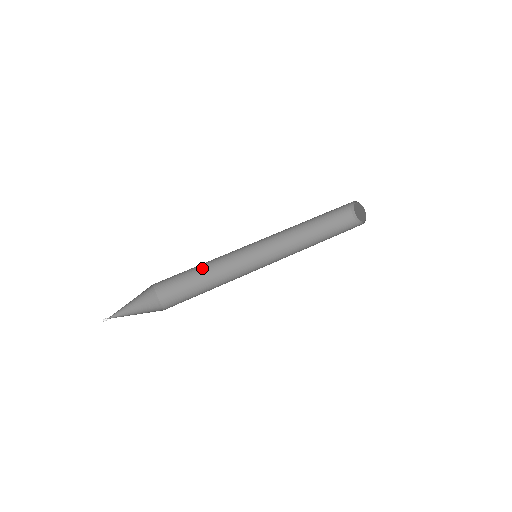
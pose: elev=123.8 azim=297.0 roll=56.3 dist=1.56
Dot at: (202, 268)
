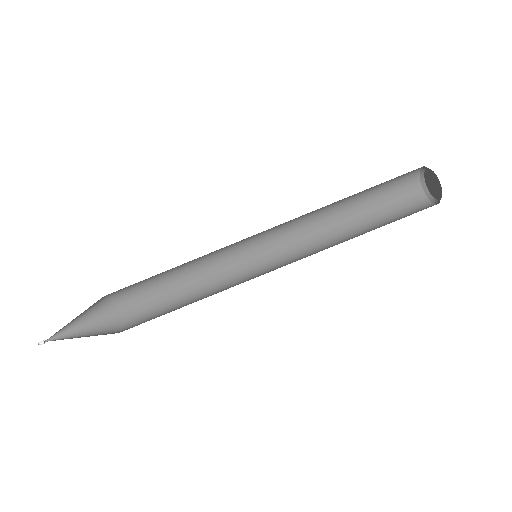
Dot at: occluded
